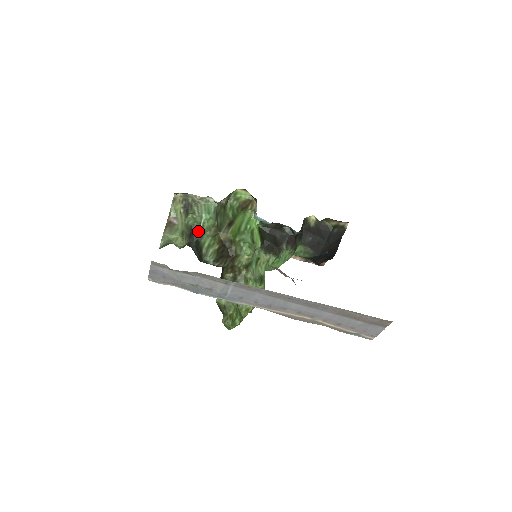
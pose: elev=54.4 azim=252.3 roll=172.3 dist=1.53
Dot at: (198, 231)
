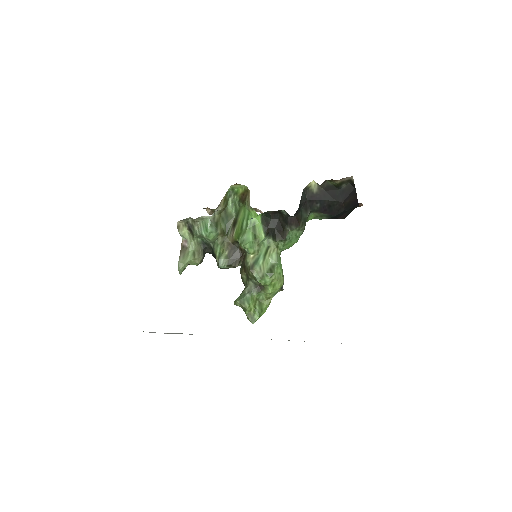
Dot at: (209, 243)
